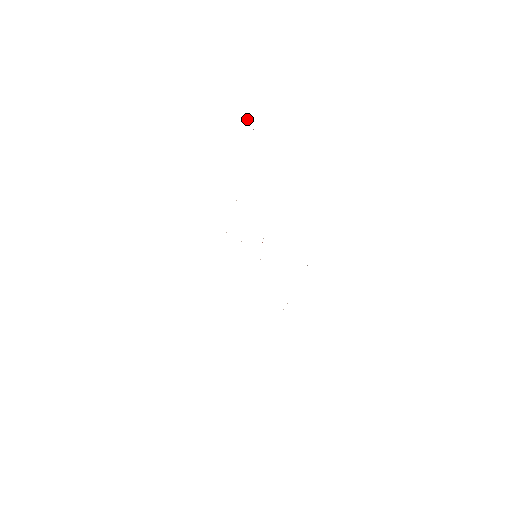
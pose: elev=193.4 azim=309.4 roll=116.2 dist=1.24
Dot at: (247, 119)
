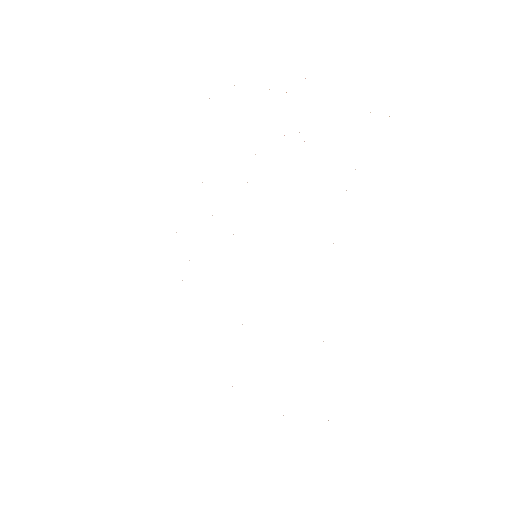
Dot at: occluded
